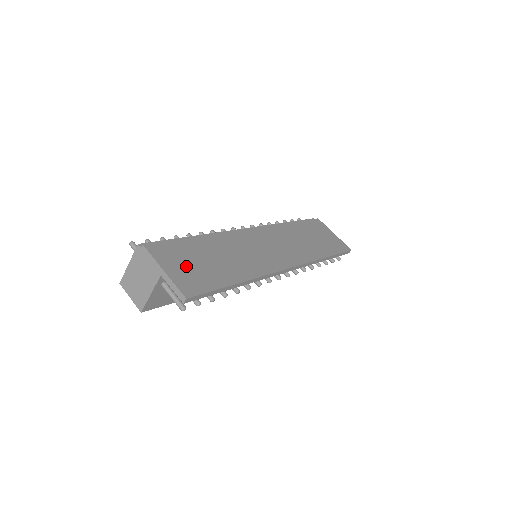
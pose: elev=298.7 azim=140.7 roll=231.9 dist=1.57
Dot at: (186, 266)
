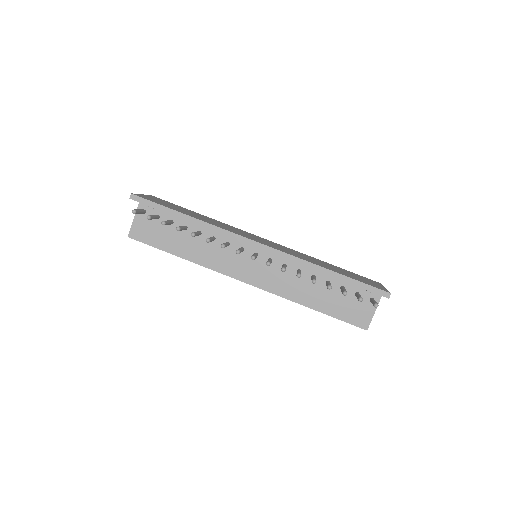
Dot at: (161, 202)
